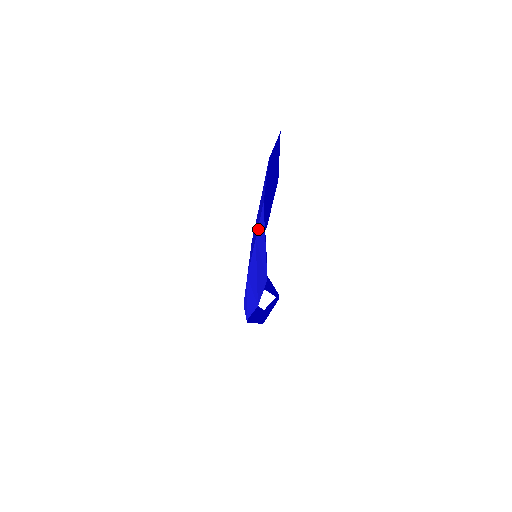
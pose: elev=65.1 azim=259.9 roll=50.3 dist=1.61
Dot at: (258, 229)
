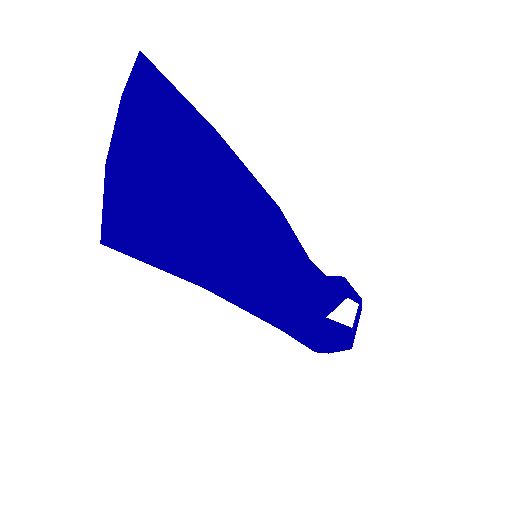
Dot at: (164, 213)
